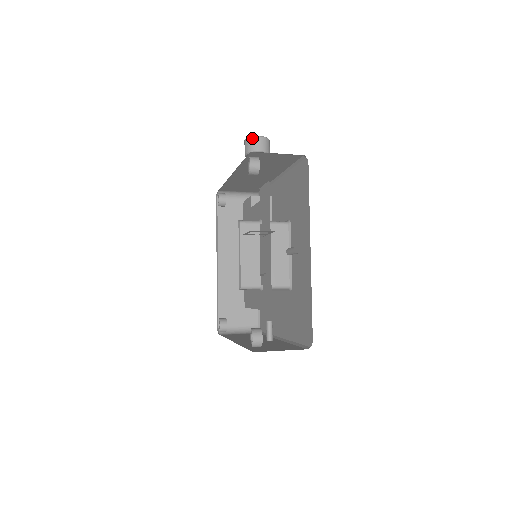
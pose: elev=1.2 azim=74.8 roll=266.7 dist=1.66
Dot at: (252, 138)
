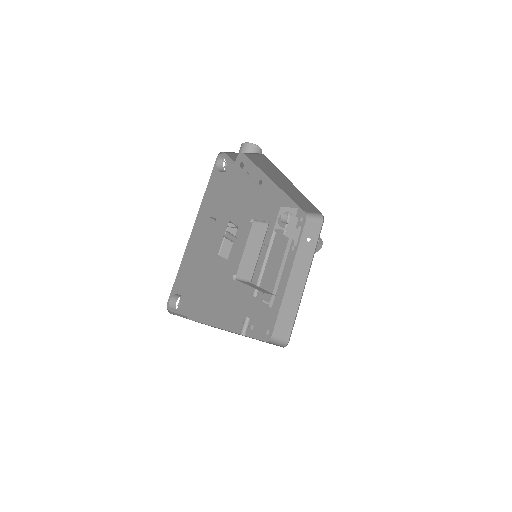
Dot at: (242, 145)
